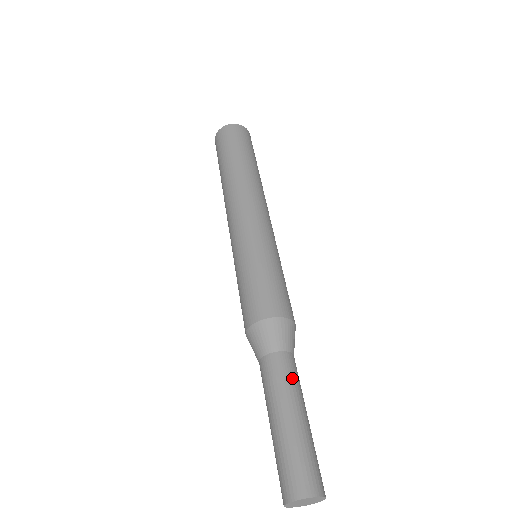
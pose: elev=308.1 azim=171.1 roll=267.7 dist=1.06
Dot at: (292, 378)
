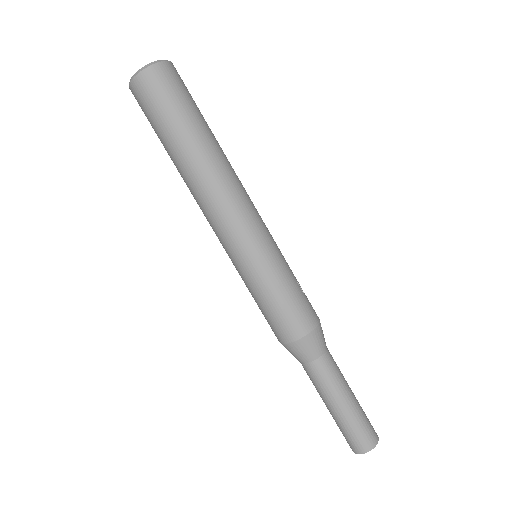
Dot at: (333, 376)
